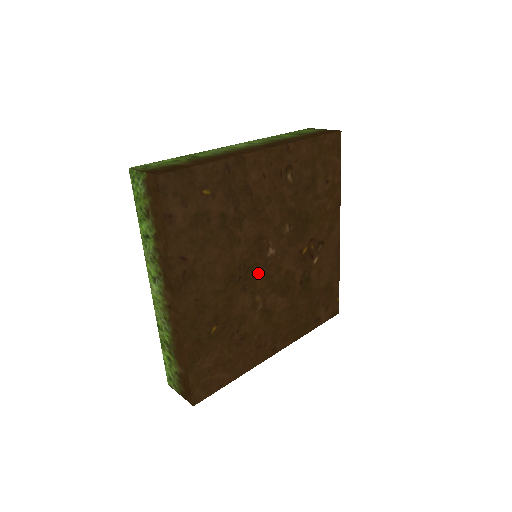
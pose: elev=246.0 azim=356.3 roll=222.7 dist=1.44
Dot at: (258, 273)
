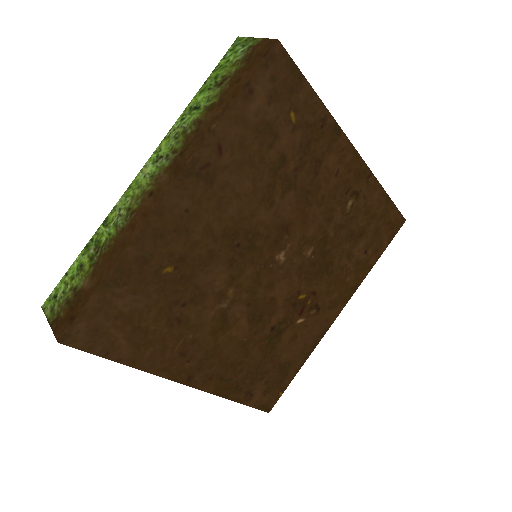
Dot at: (254, 263)
